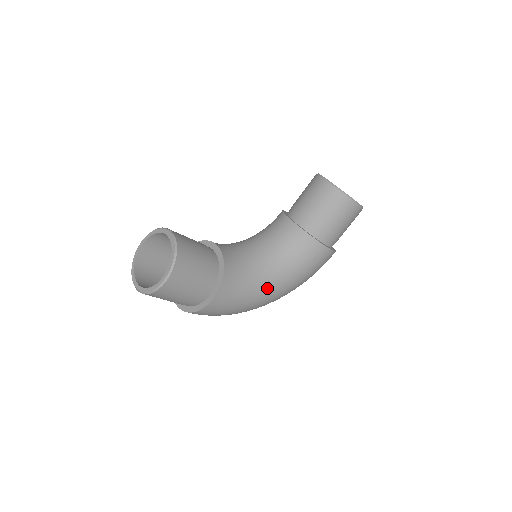
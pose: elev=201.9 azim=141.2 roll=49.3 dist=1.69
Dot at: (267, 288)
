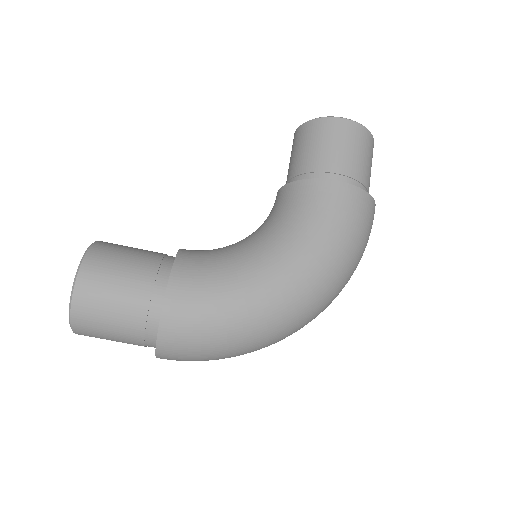
Dot at: (265, 264)
